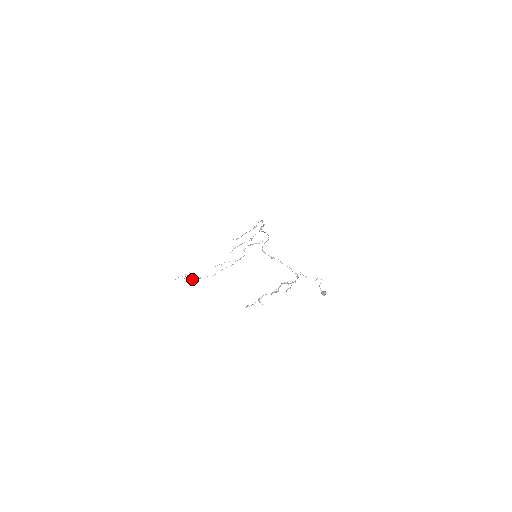
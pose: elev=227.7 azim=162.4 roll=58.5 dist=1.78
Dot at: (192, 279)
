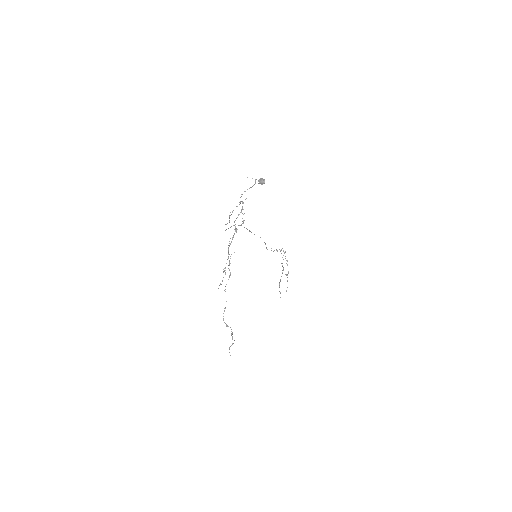
Dot at: (232, 333)
